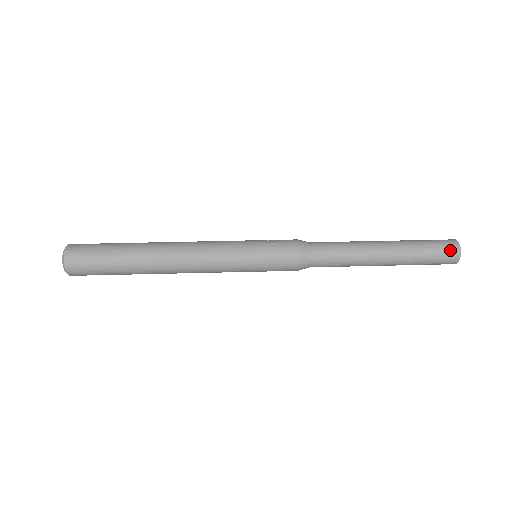
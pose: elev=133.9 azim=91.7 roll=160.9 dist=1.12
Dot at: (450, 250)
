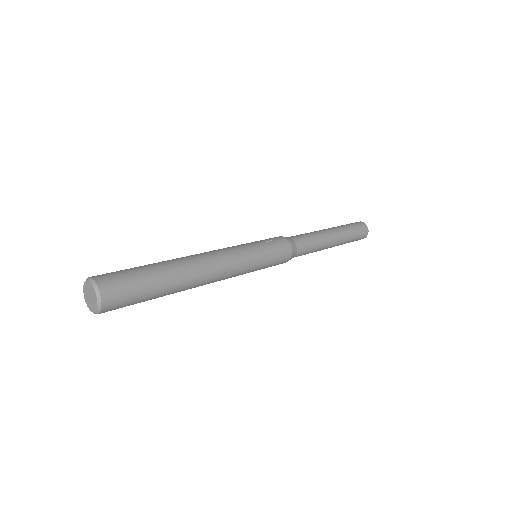
Dot at: (364, 231)
